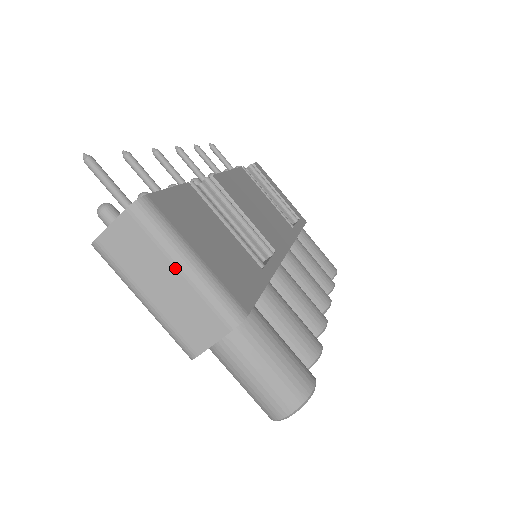
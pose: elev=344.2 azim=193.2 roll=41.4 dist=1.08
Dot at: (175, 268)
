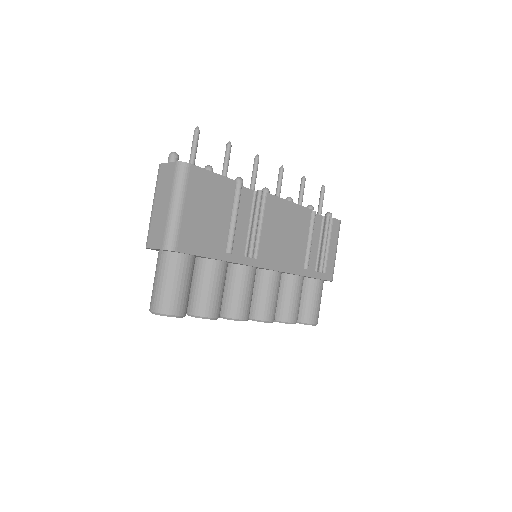
Dot at: (169, 203)
